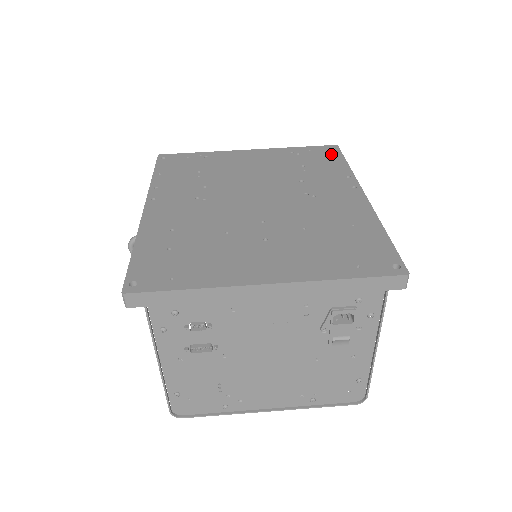
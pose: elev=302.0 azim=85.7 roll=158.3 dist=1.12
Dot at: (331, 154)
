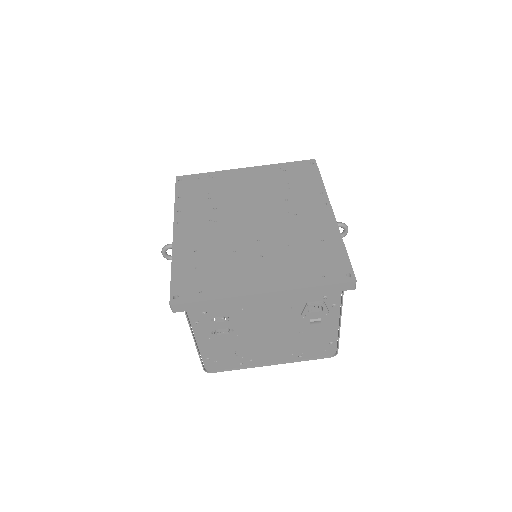
Dot at: (310, 170)
